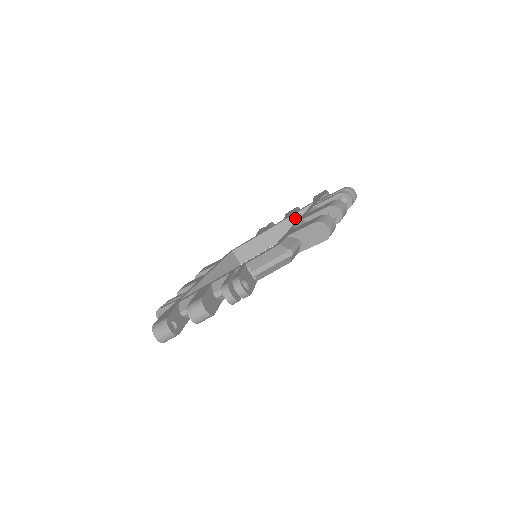
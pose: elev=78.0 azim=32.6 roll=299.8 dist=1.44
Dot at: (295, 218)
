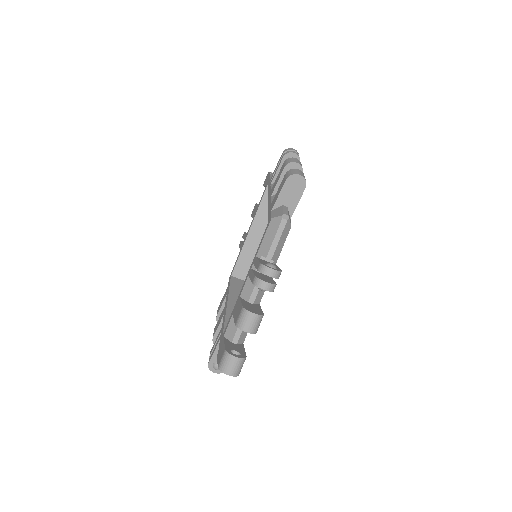
Dot at: (262, 209)
